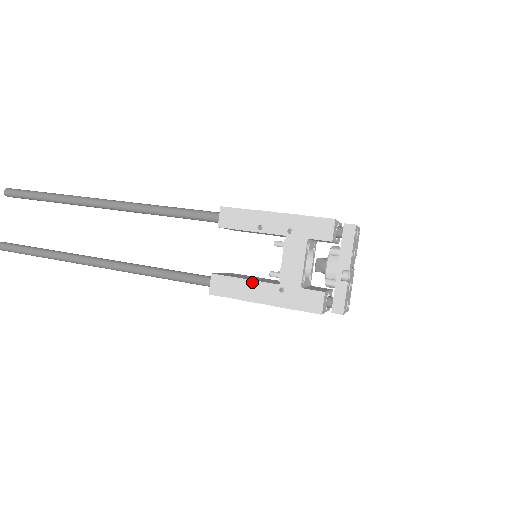
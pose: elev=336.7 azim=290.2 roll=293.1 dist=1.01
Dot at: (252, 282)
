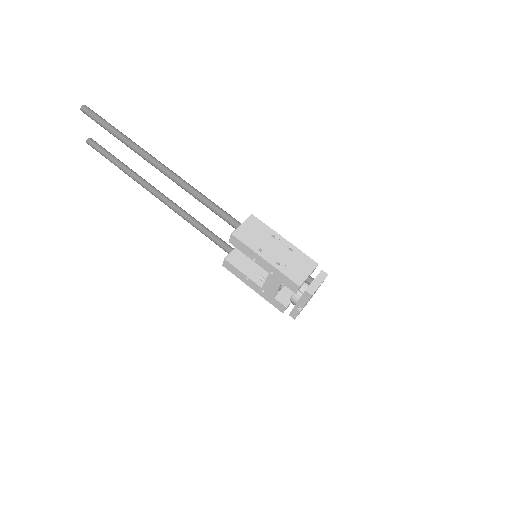
Dot at: (247, 277)
